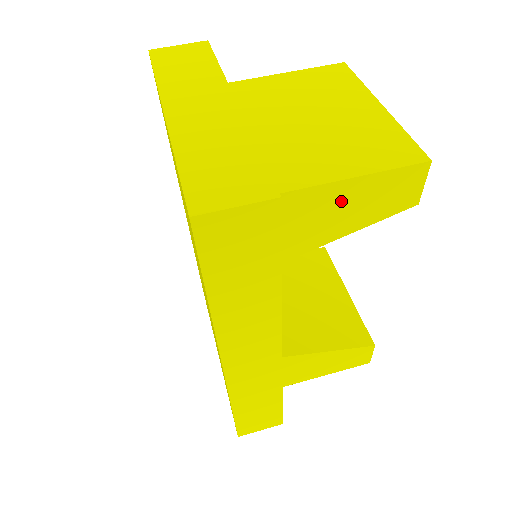
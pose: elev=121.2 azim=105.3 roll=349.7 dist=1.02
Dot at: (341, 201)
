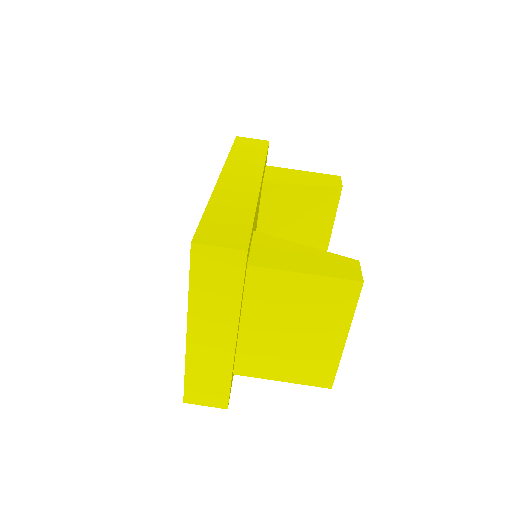
Dot at: occluded
